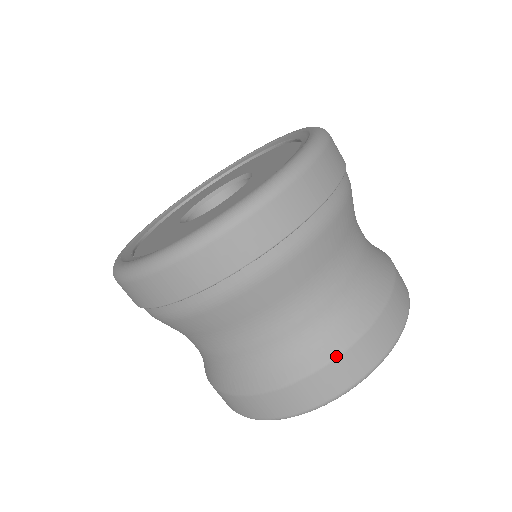
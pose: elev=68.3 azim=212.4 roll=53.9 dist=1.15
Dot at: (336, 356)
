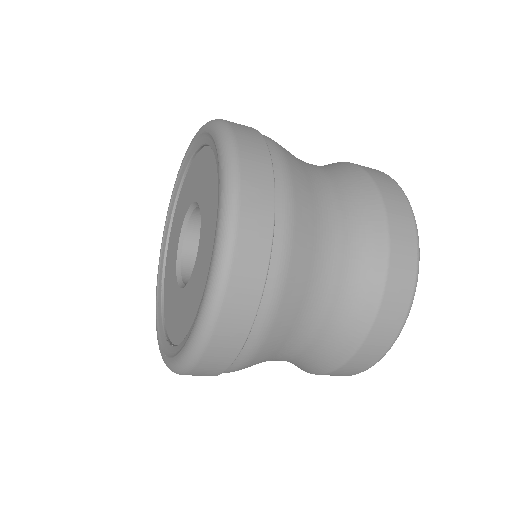
Dot at: (381, 296)
